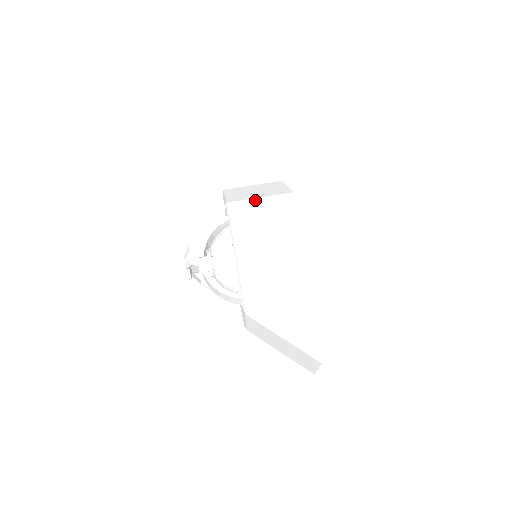
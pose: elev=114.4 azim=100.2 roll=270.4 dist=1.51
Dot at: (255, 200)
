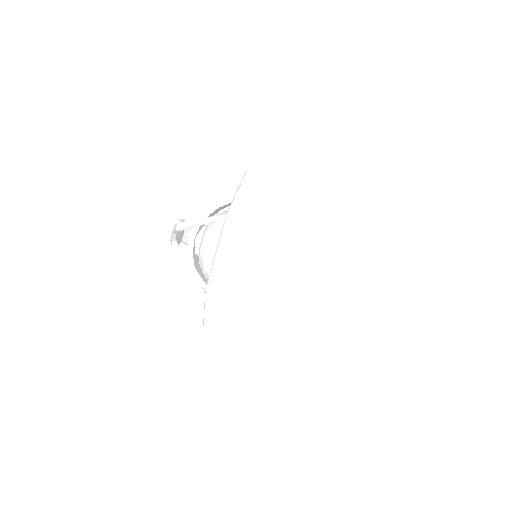
Dot at: (262, 228)
